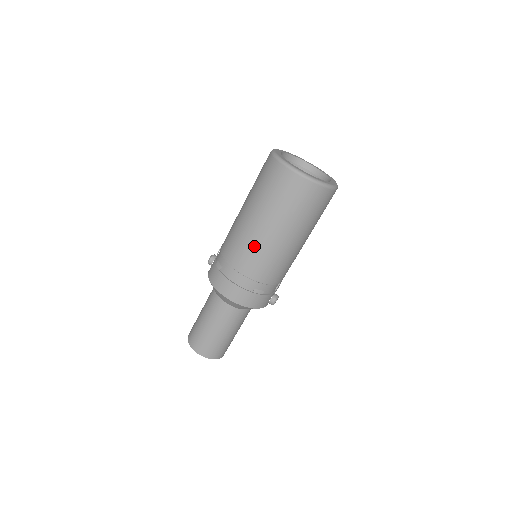
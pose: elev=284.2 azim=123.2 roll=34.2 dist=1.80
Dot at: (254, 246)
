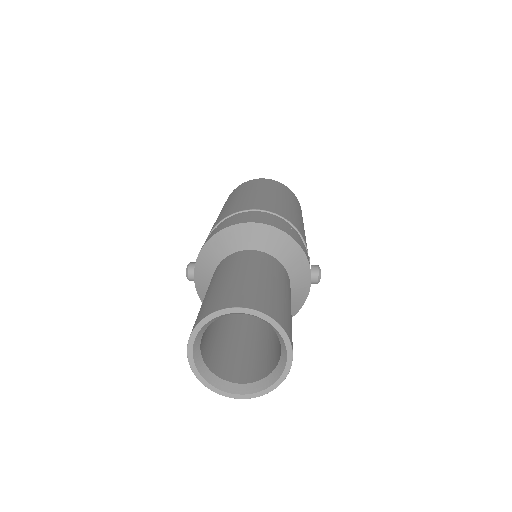
Dot at: (256, 198)
